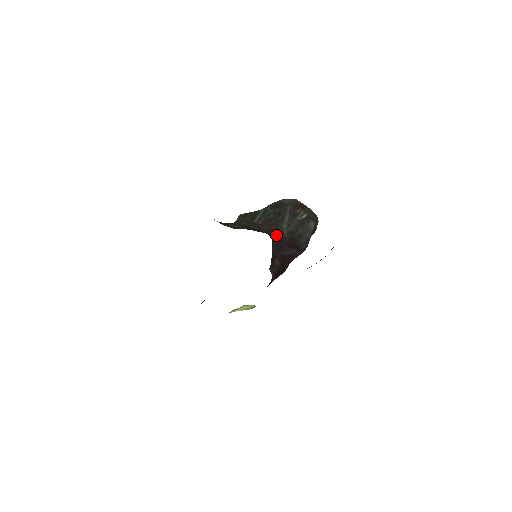
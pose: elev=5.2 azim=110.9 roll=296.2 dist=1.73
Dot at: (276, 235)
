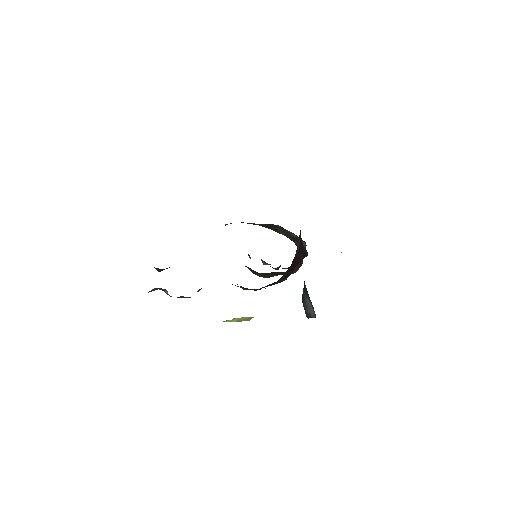
Dot at: occluded
